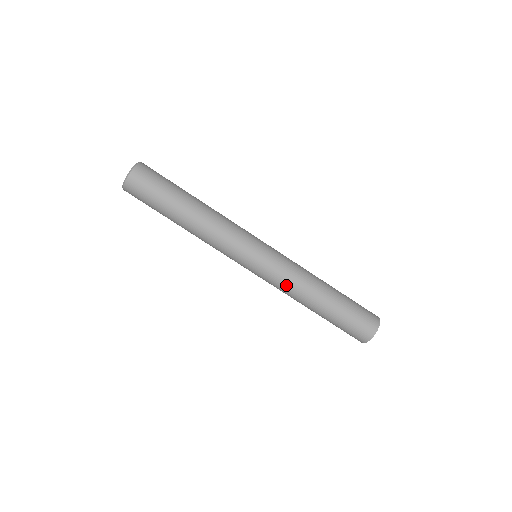
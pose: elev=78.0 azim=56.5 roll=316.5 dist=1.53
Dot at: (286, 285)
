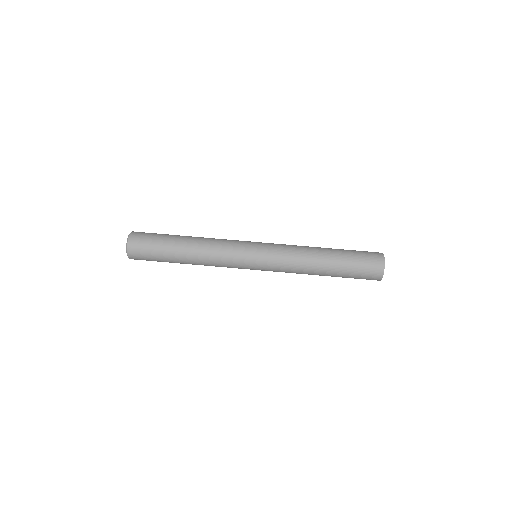
Dot at: (291, 252)
